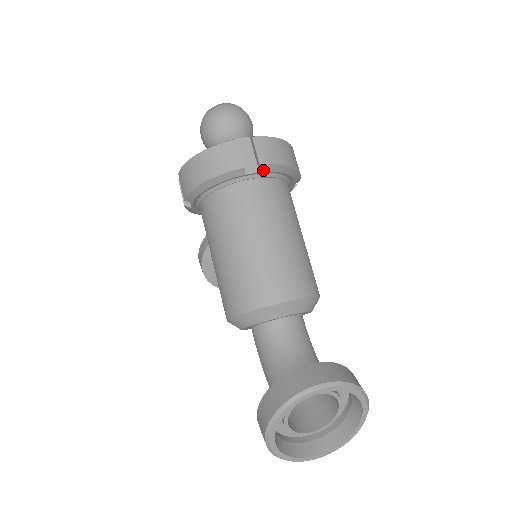
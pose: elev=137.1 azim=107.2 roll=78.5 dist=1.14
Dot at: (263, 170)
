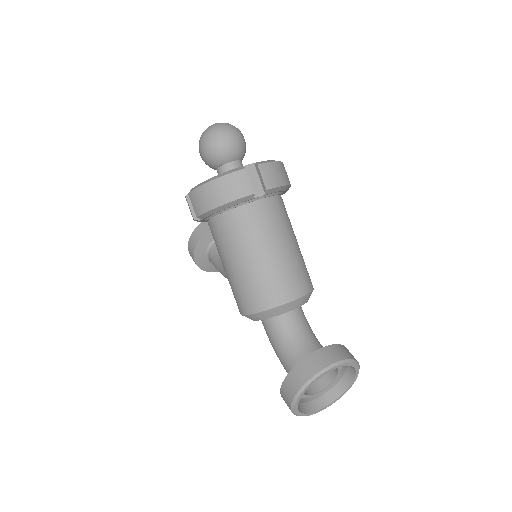
Dot at: (268, 193)
